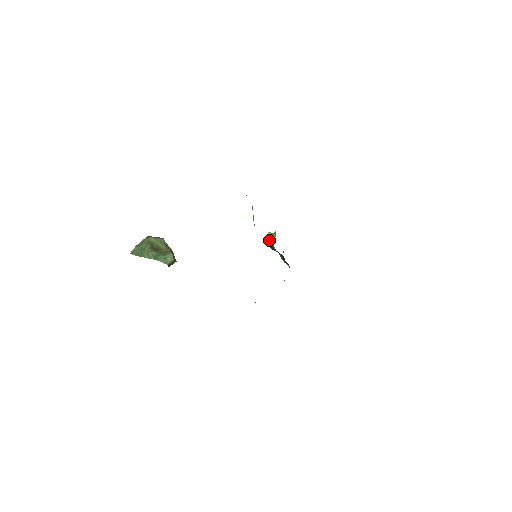
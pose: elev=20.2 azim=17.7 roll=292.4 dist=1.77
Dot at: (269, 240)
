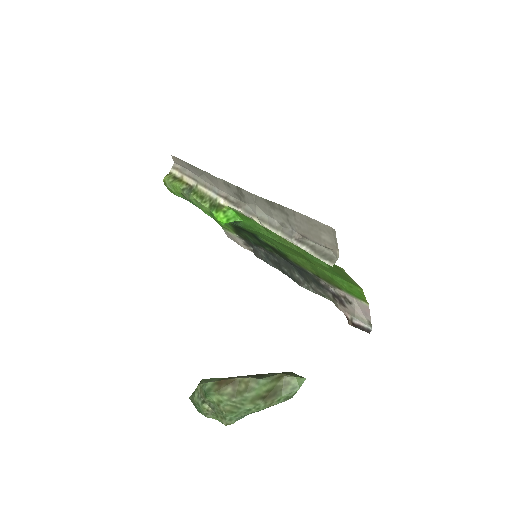
Dot at: (230, 222)
